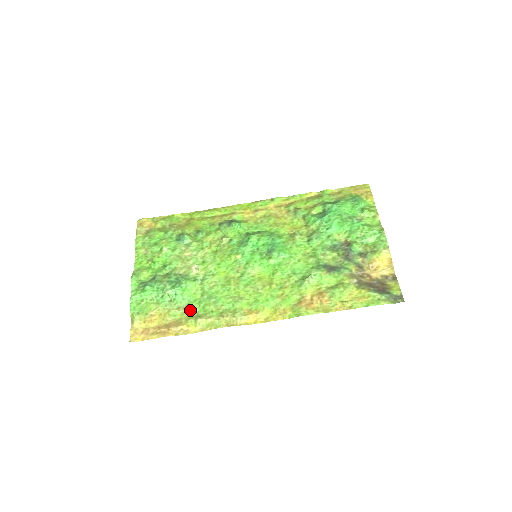
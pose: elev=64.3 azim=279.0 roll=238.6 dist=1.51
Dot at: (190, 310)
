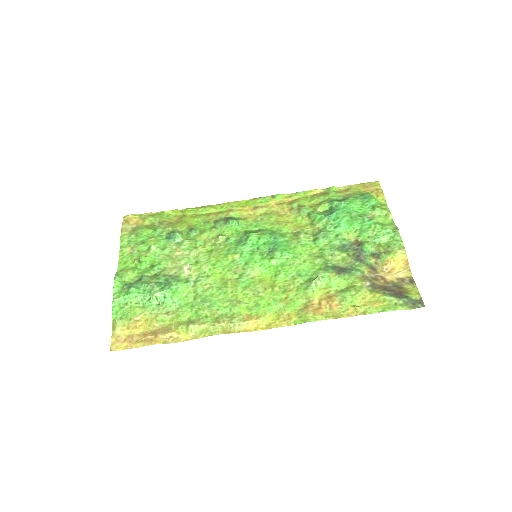
Dot at: (181, 315)
